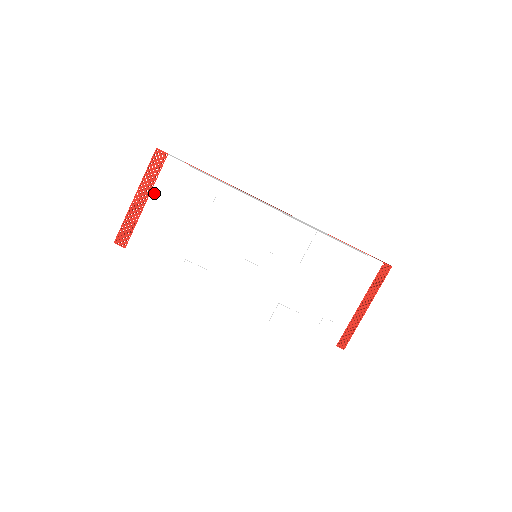
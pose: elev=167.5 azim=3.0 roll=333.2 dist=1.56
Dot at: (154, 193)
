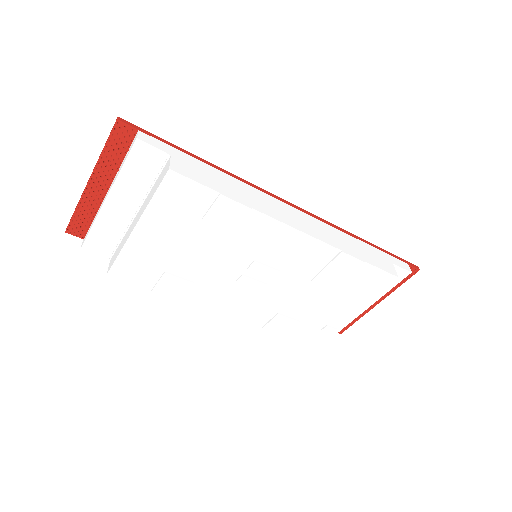
Dot at: (117, 186)
